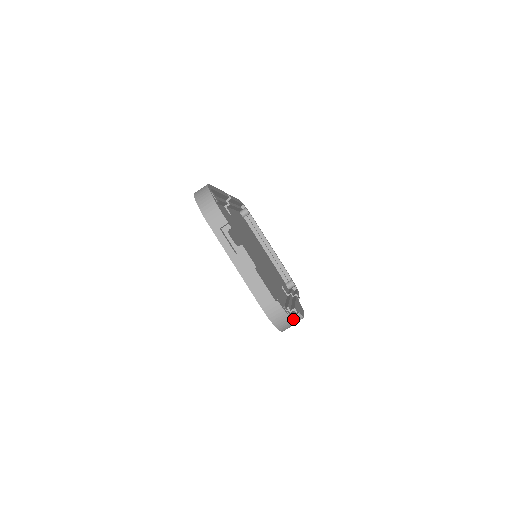
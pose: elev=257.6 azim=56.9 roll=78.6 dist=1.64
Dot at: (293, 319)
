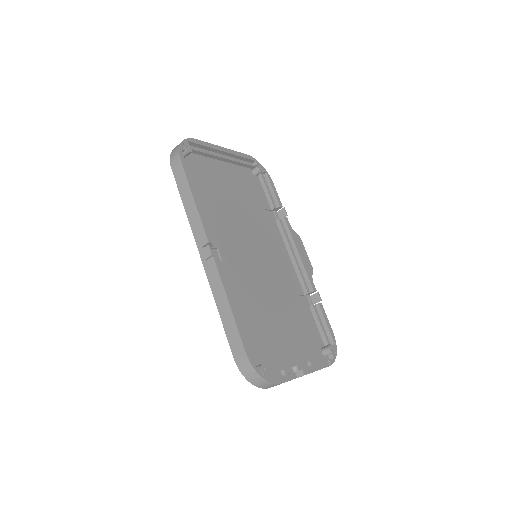
Dot at: (334, 342)
